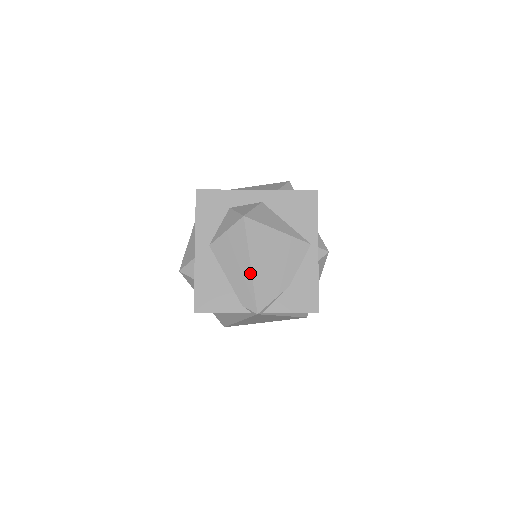
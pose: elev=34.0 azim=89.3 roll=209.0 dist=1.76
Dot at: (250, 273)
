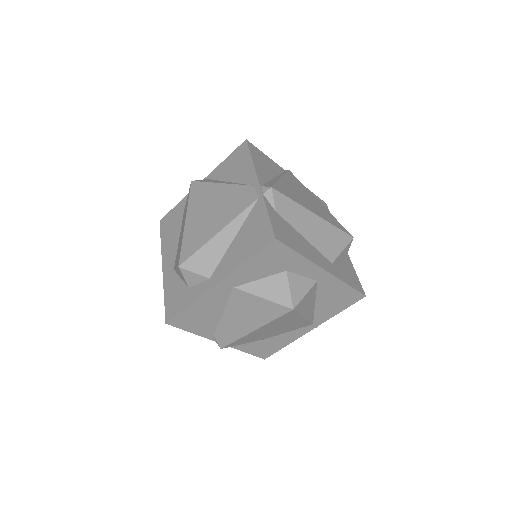
Dot at: (247, 333)
